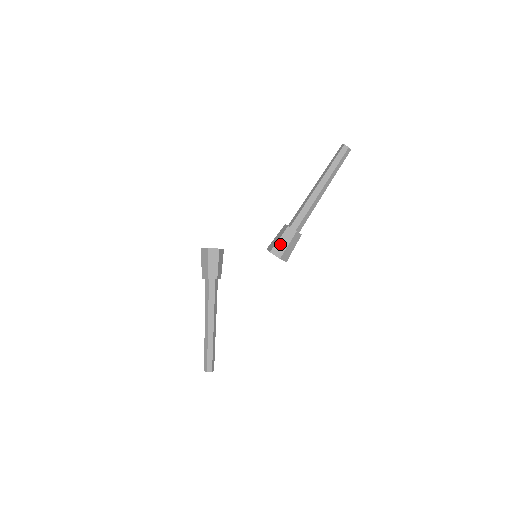
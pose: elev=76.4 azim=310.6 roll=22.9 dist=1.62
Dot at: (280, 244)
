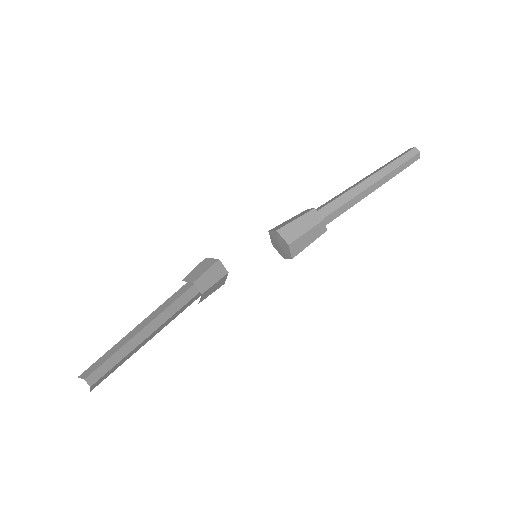
Dot at: (286, 222)
